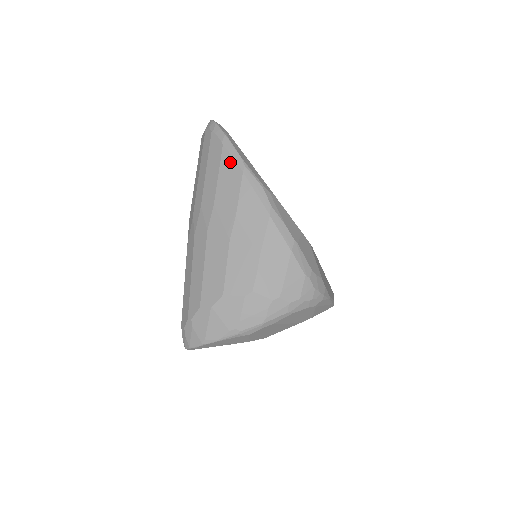
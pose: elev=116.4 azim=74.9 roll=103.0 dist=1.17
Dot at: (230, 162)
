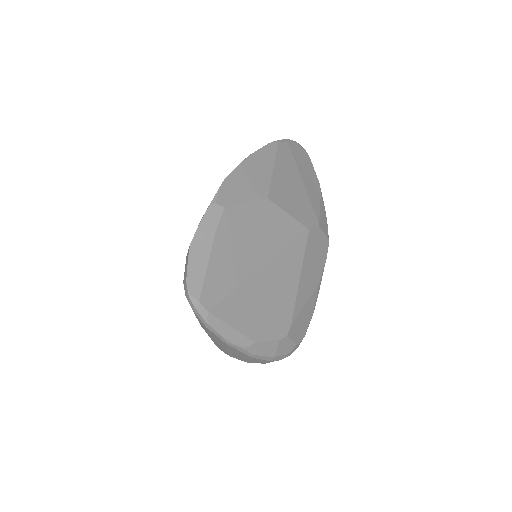
Dot at: (215, 336)
